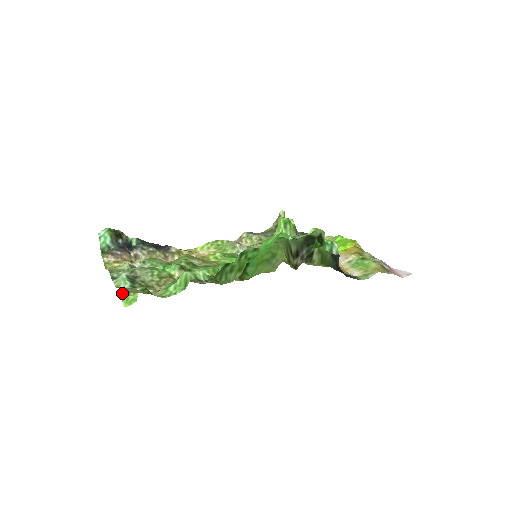
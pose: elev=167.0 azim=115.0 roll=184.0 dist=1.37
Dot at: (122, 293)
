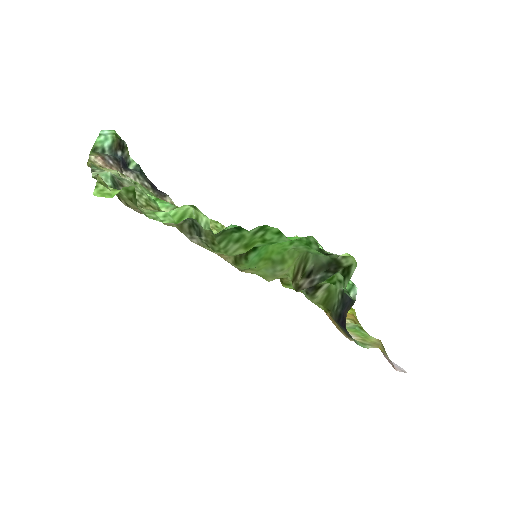
Dot at: (99, 181)
